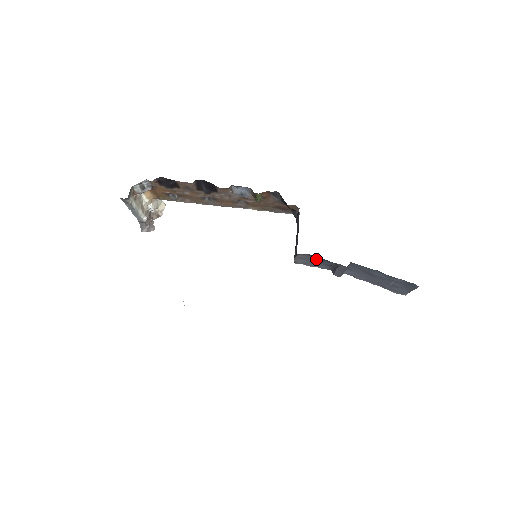
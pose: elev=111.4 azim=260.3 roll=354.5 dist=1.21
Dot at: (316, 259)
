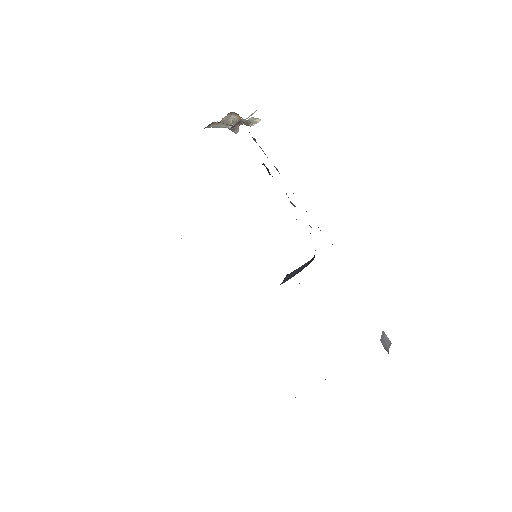
Dot at: occluded
